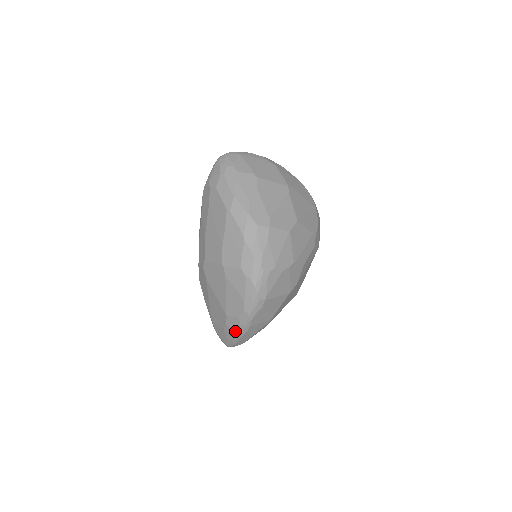
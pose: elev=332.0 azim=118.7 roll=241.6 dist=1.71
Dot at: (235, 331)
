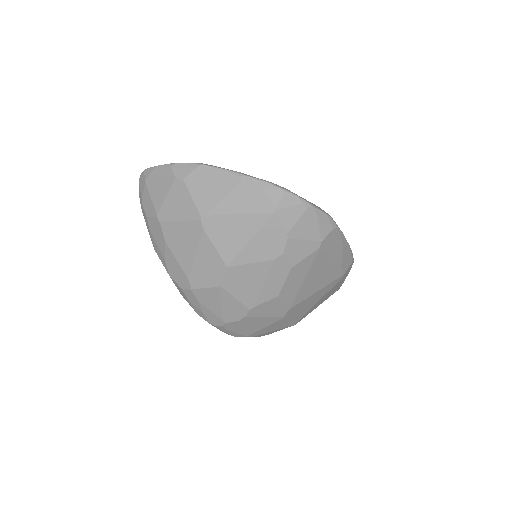
Dot at: occluded
